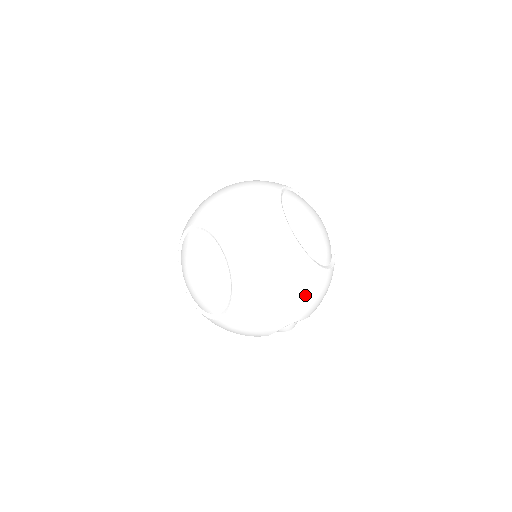
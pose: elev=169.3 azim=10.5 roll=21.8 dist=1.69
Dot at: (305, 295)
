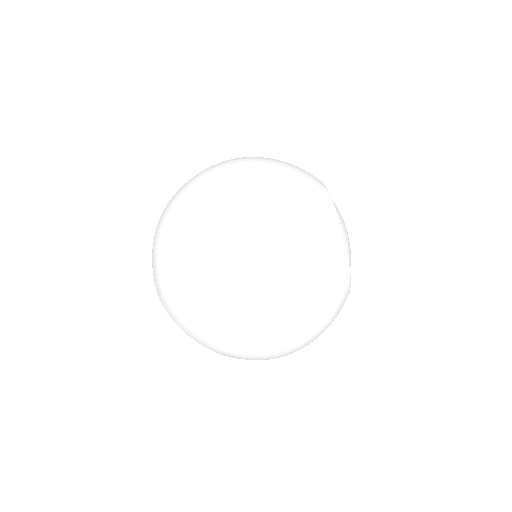
Dot at: (330, 323)
